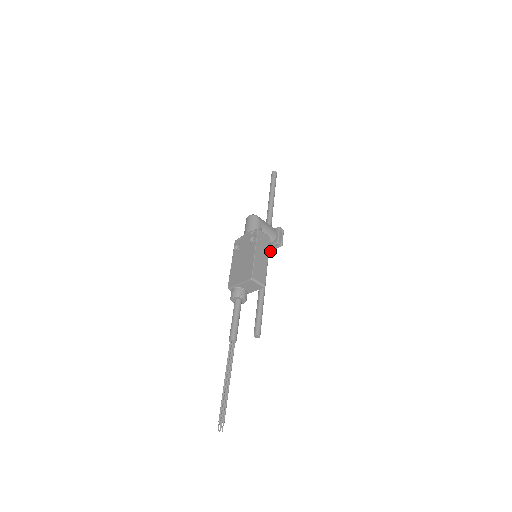
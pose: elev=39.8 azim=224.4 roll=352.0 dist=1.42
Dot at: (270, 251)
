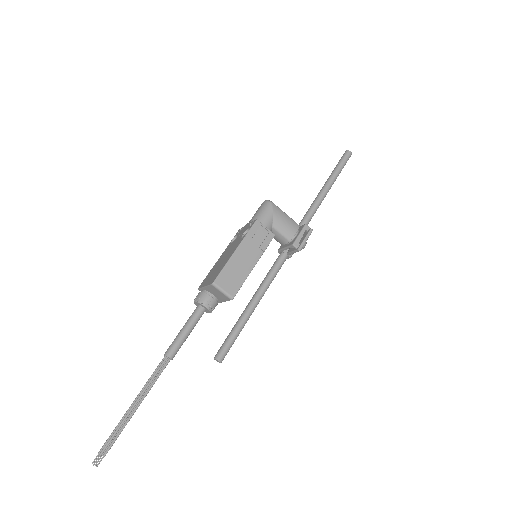
Dot at: (288, 254)
